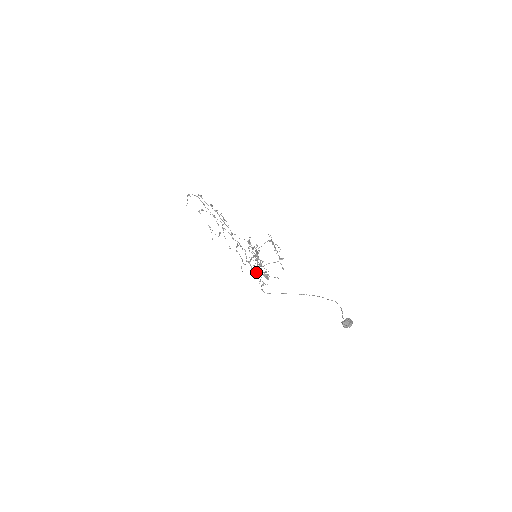
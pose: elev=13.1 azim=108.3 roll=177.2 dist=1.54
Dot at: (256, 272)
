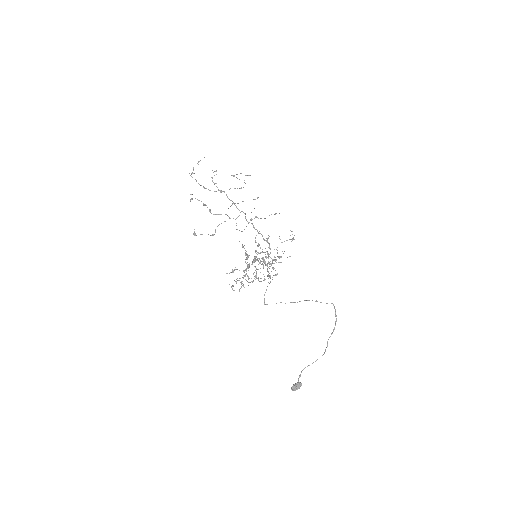
Dot at: (263, 267)
